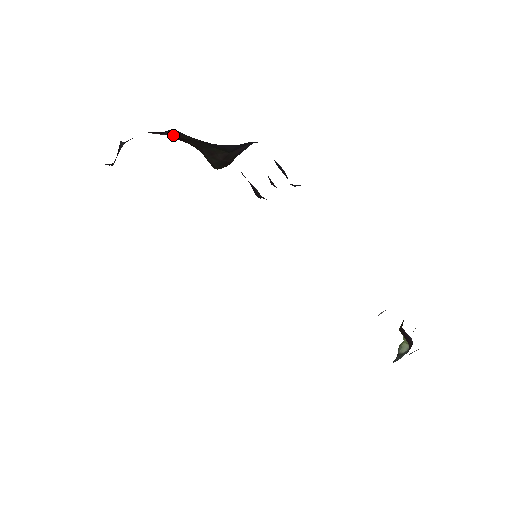
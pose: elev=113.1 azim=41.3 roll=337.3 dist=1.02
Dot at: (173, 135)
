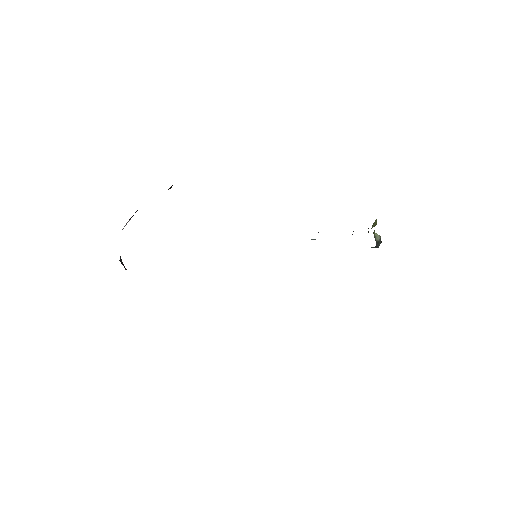
Dot at: occluded
